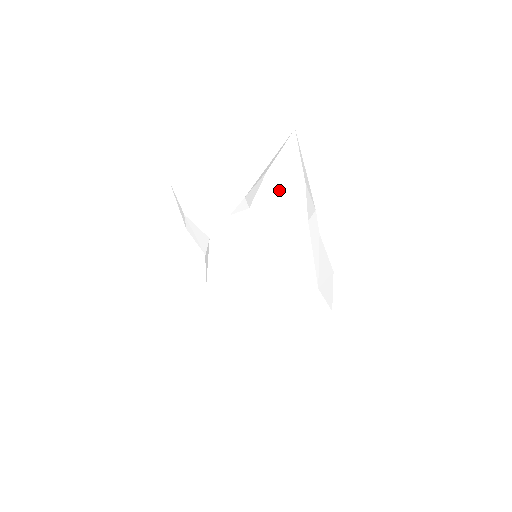
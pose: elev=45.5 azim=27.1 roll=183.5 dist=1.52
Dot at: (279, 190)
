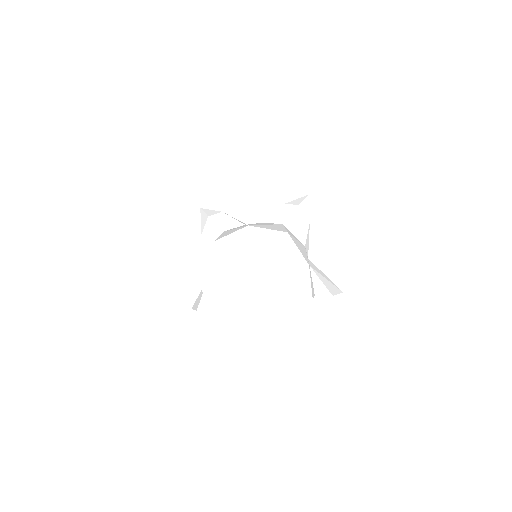
Dot at: (292, 211)
